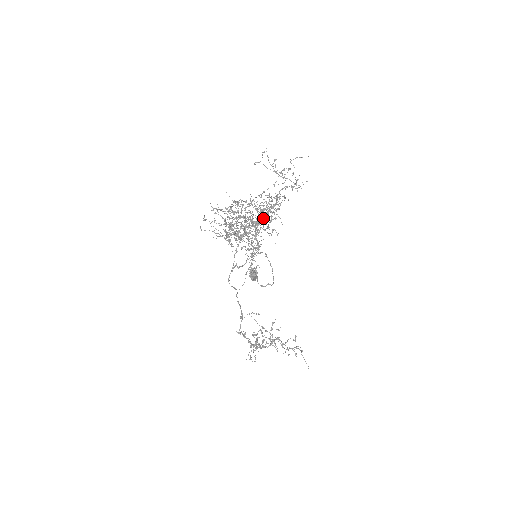
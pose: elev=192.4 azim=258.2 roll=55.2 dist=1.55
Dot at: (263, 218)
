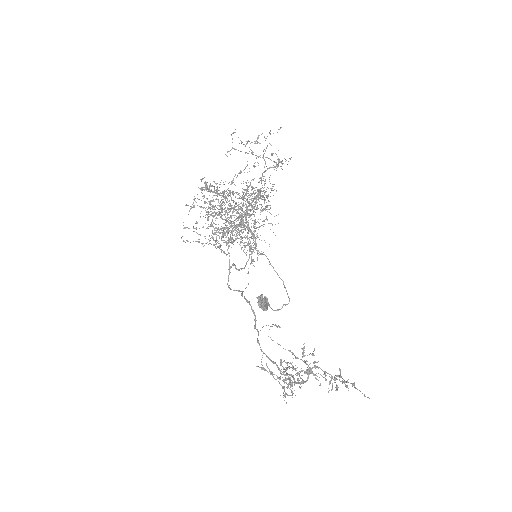
Dot at: (250, 196)
